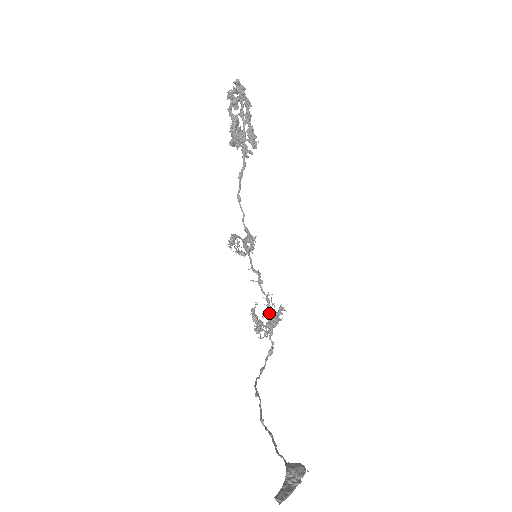
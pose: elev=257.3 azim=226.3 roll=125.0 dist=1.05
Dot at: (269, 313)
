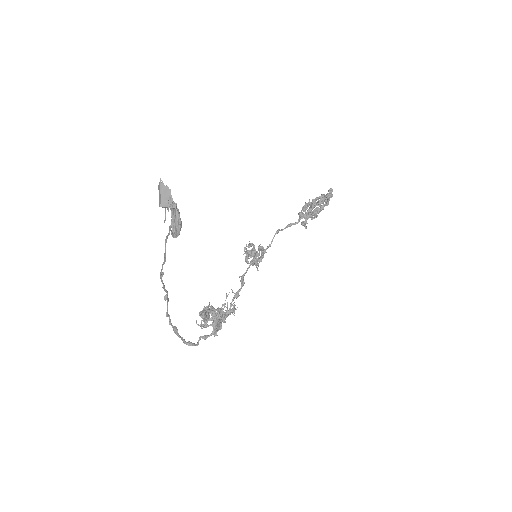
Dot at: occluded
